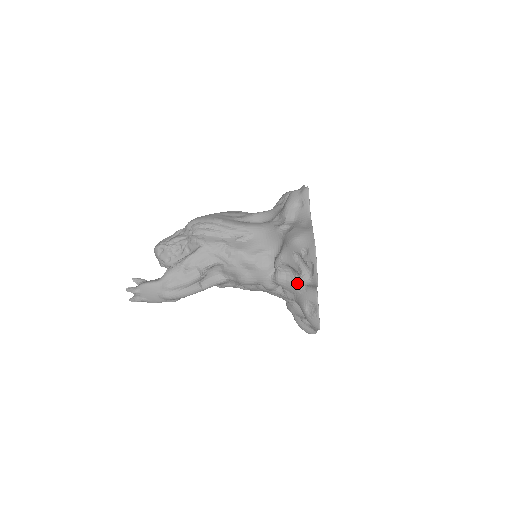
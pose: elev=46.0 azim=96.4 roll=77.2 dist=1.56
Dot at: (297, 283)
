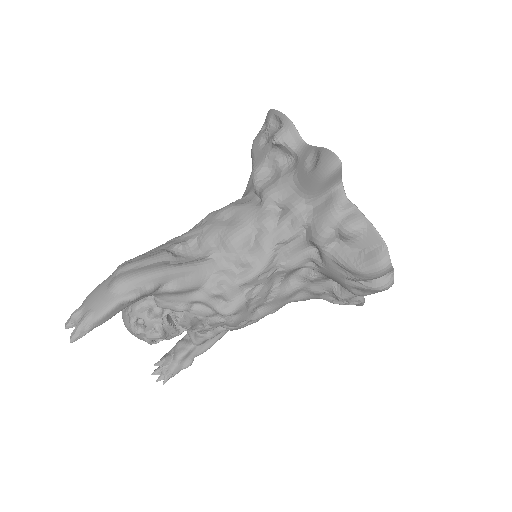
Dot at: (286, 172)
